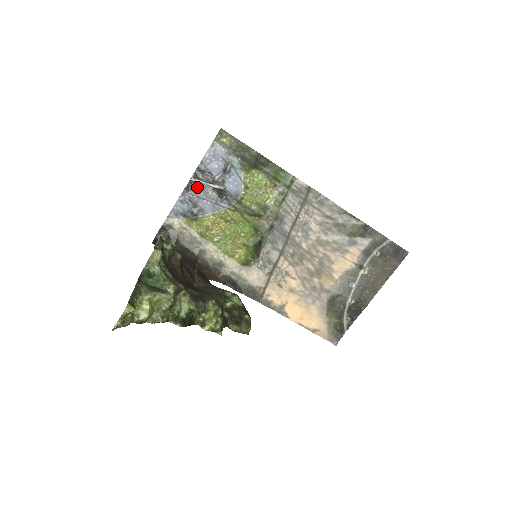
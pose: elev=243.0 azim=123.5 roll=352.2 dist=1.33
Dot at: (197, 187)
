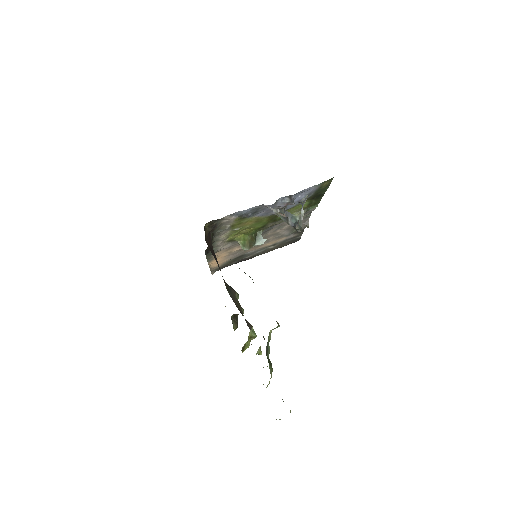
Dot at: (274, 205)
